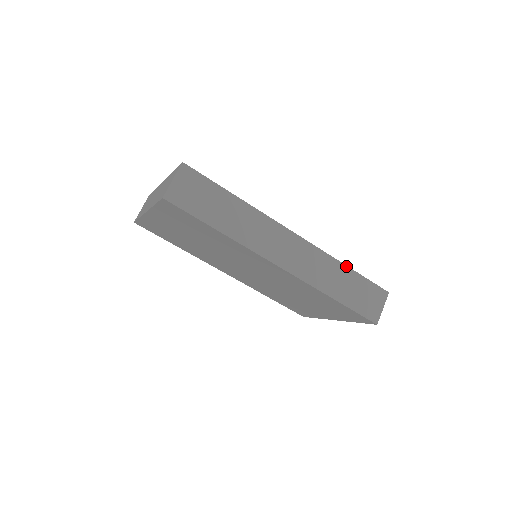
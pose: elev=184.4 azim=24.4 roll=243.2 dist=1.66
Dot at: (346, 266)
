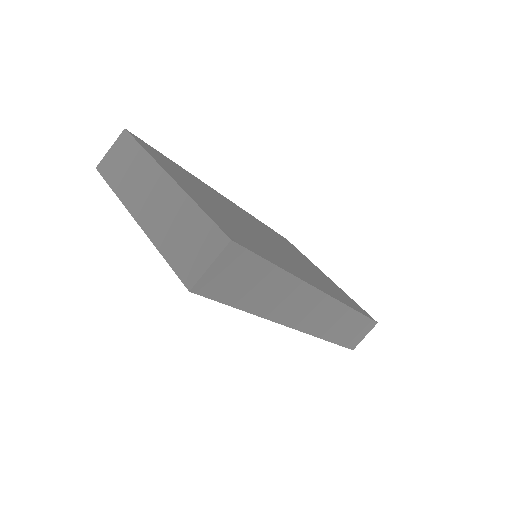
Dot at: (356, 311)
